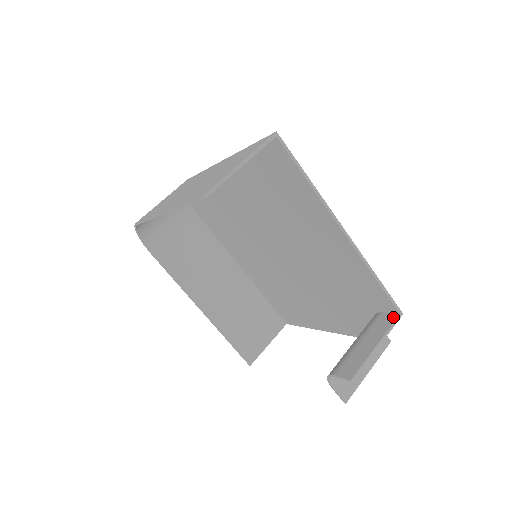
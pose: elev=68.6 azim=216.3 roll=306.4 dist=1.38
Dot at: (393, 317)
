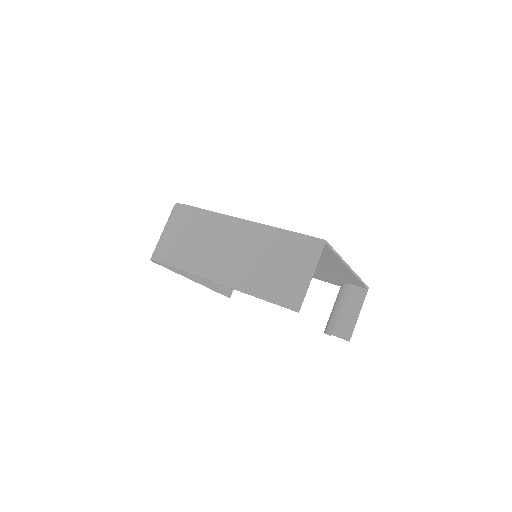
Dot at: (364, 292)
